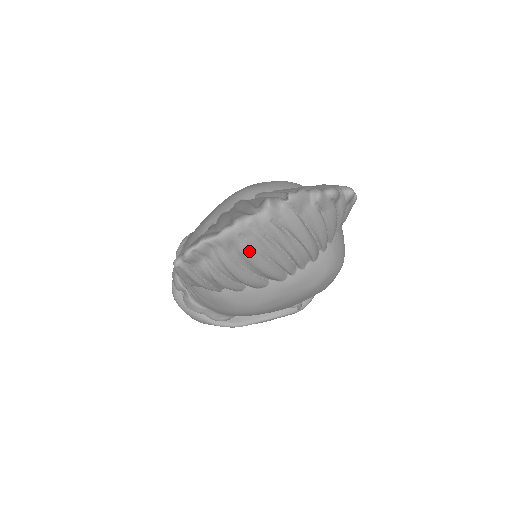
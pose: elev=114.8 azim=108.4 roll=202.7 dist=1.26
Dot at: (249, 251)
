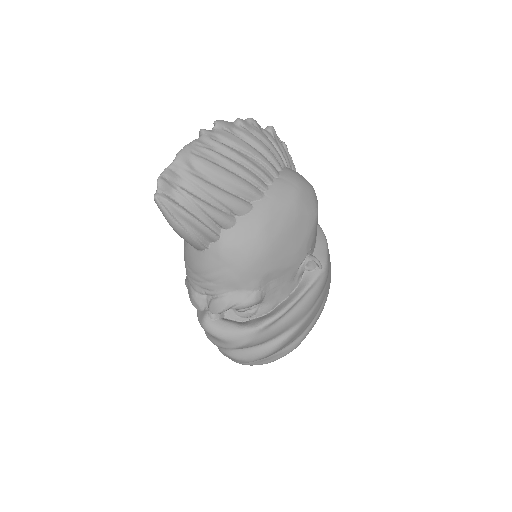
Dot at: (208, 163)
